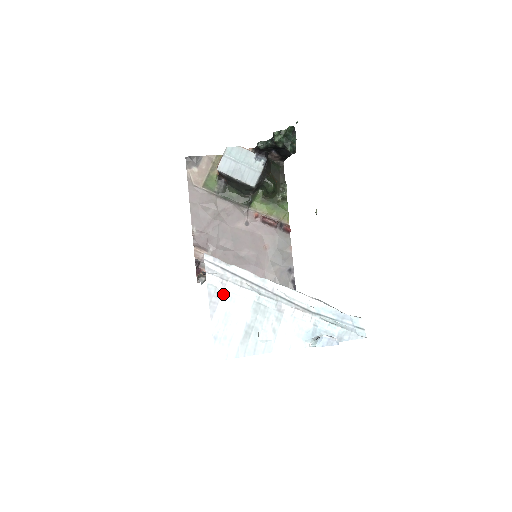
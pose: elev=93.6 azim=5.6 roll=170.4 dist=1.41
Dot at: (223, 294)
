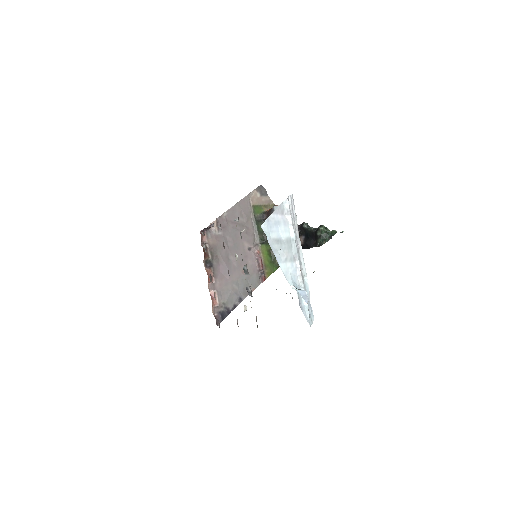
Dot at: (284, 215)
